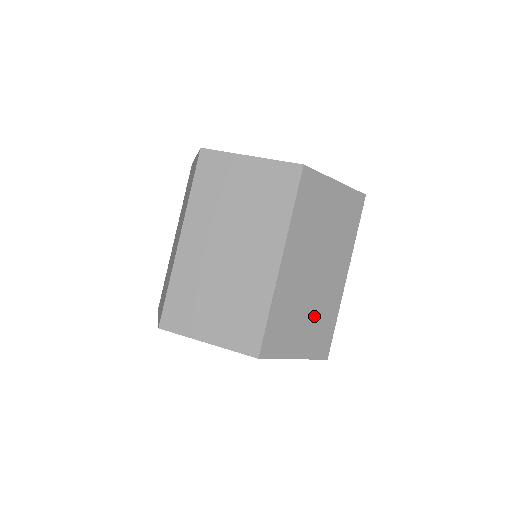
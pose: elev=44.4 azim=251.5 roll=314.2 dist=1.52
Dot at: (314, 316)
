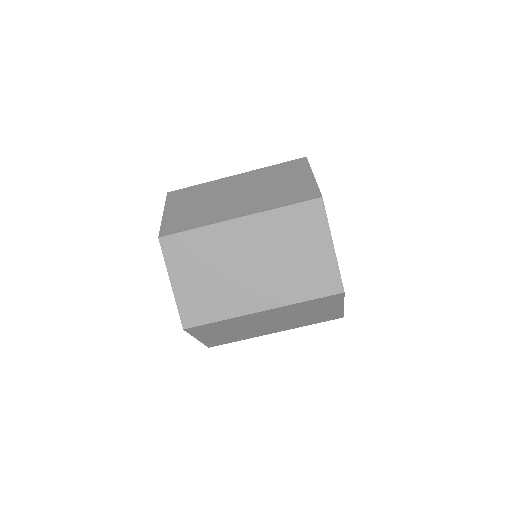
Dot at: (235, 333)
